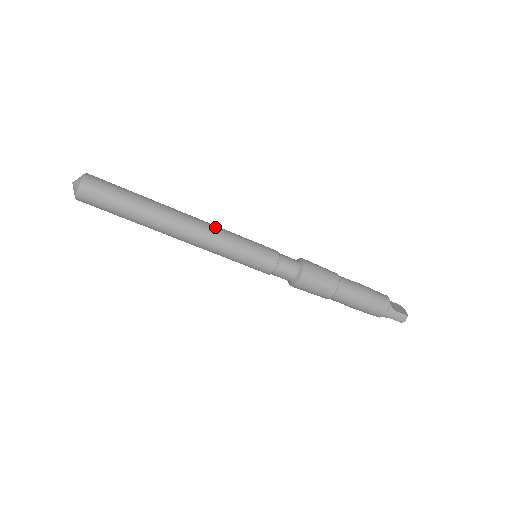
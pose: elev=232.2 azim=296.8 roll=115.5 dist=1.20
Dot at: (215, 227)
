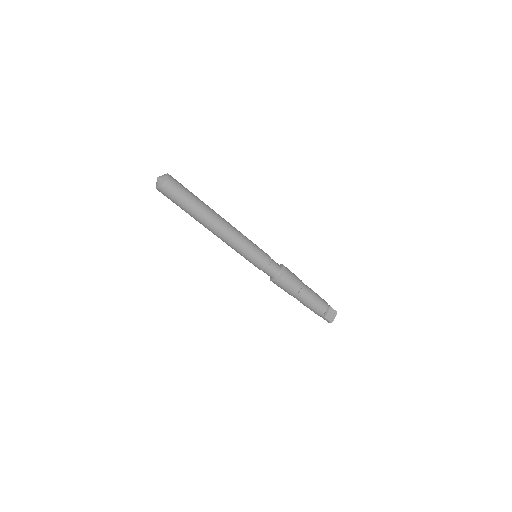
Dot at: (235, 237)
